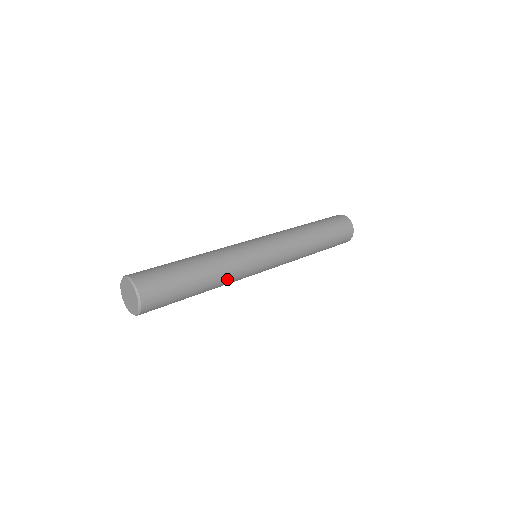
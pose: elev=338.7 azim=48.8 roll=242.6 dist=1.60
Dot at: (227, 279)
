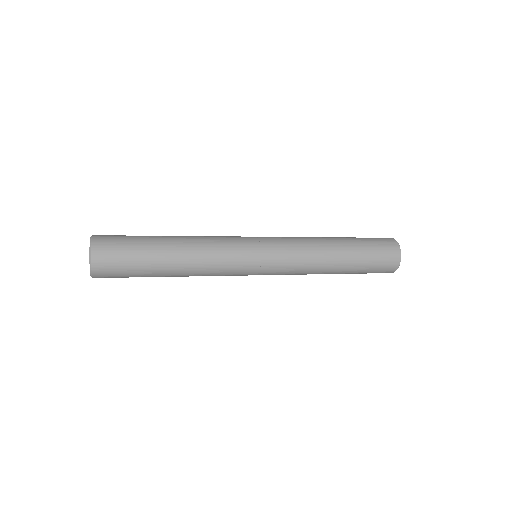
Dot at: (204, 257)
